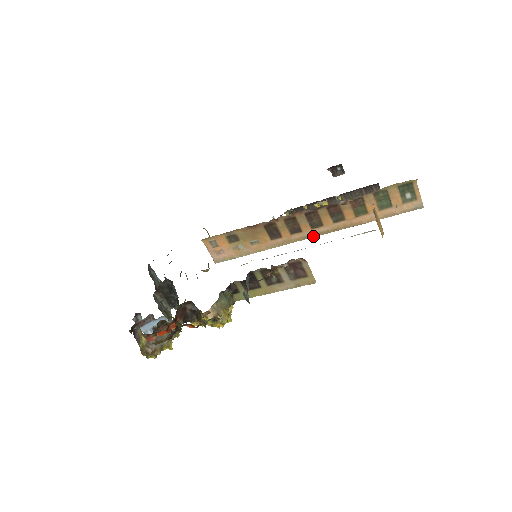
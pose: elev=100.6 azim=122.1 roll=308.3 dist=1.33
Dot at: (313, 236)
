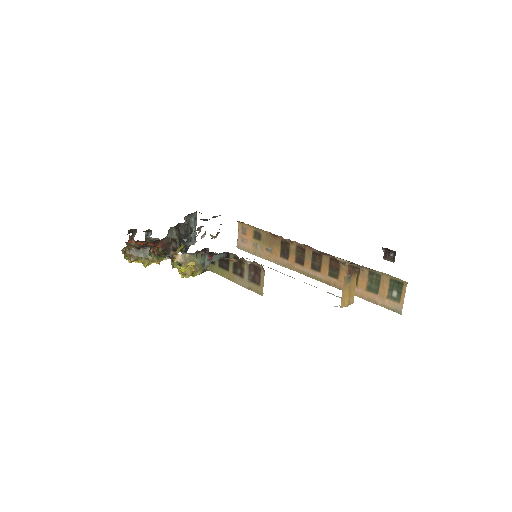
Dot at: (309, 276)
